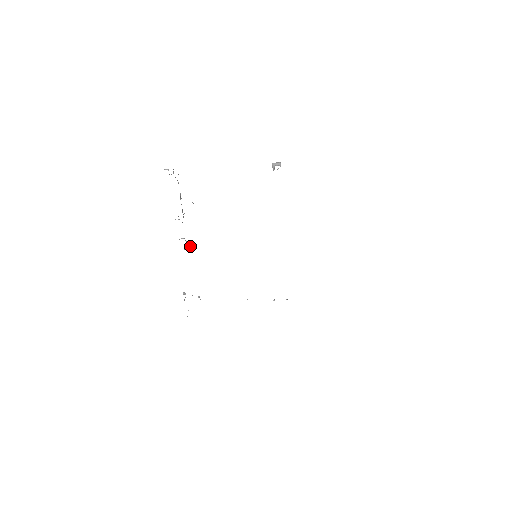
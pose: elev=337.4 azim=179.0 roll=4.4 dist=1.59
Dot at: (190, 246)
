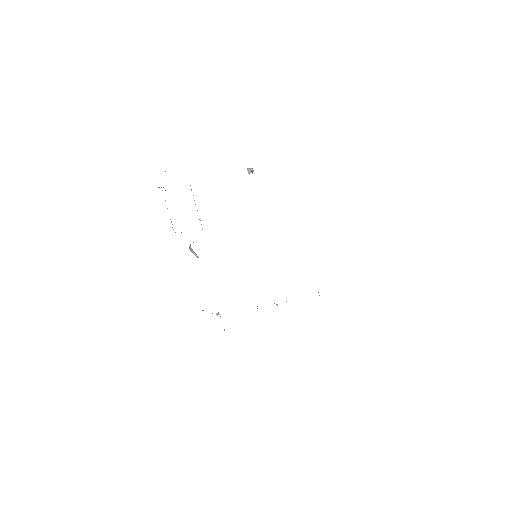
Dot at: occluded
